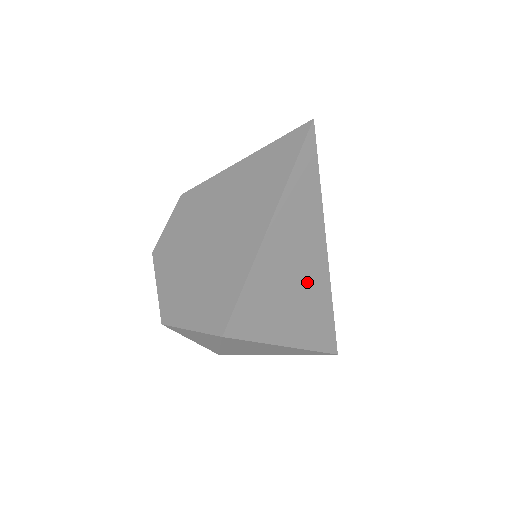
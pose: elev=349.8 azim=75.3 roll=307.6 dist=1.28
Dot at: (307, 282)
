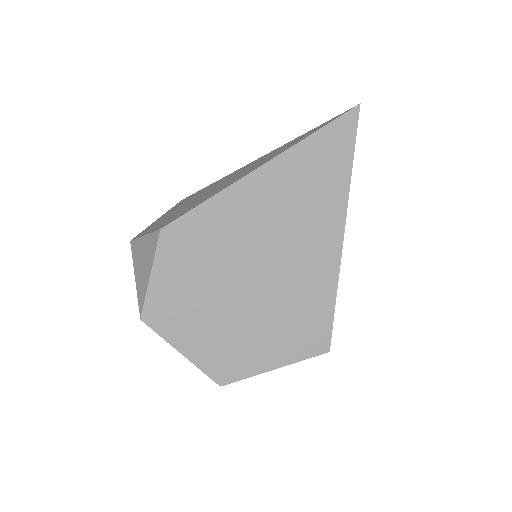
Dot at: occluded
